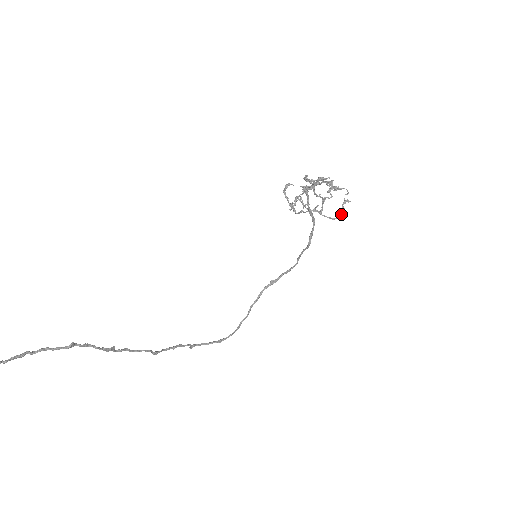
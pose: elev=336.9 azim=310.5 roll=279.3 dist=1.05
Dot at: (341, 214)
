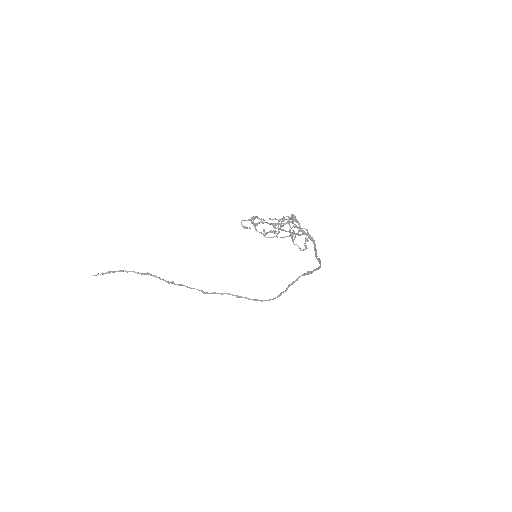
Dot at: (306, 248)
